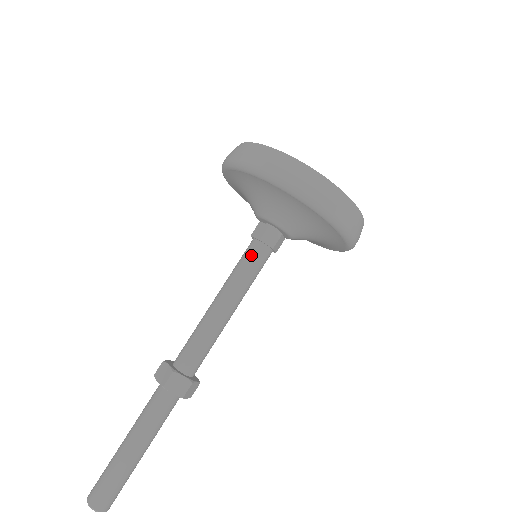
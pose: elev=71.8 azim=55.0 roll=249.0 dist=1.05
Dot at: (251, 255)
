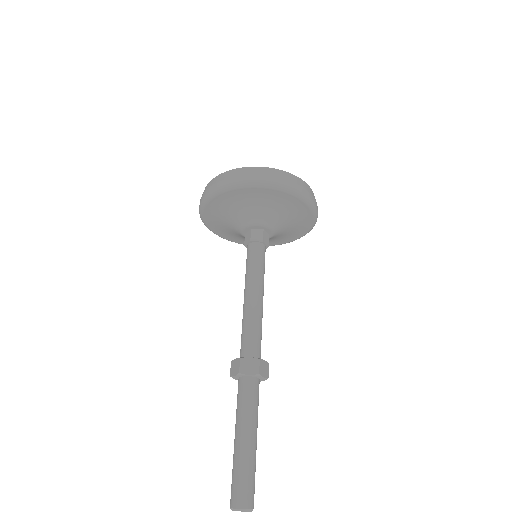
Dot at: (251, 254)
